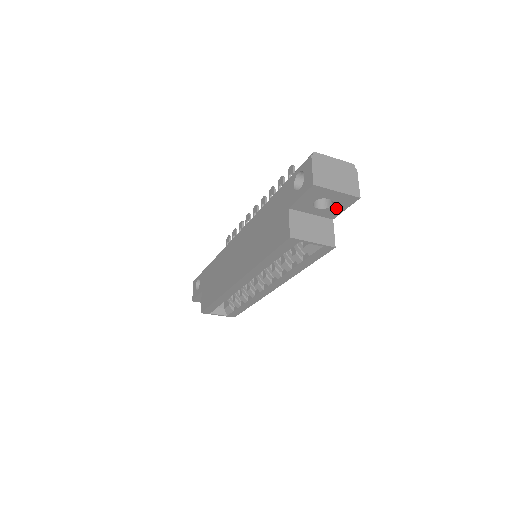
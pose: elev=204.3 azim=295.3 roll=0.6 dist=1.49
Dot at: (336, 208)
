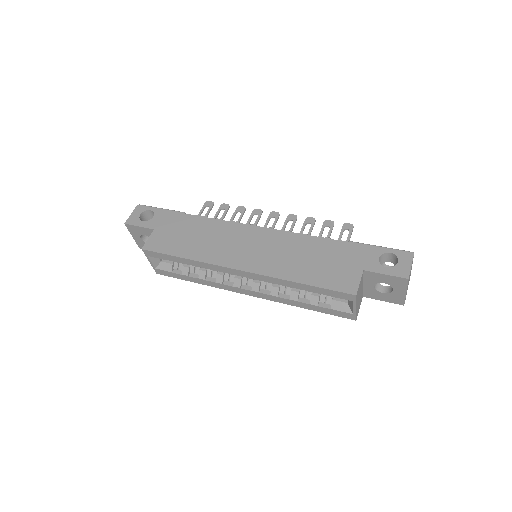
Dot at: (381, 295)
